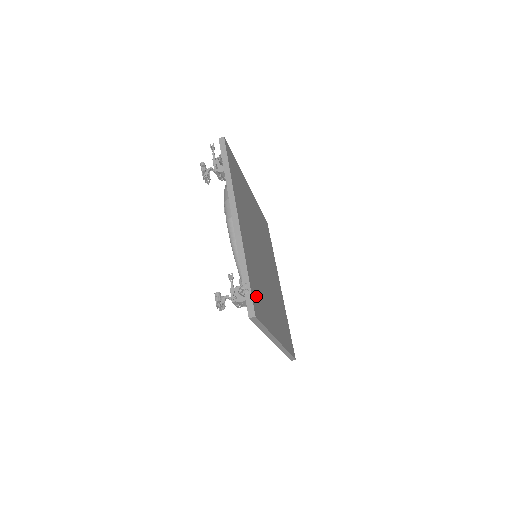
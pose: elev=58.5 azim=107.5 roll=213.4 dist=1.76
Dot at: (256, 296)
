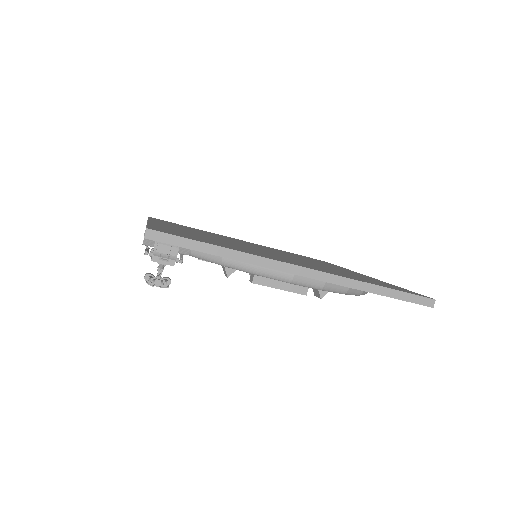
Dot at: occluded
